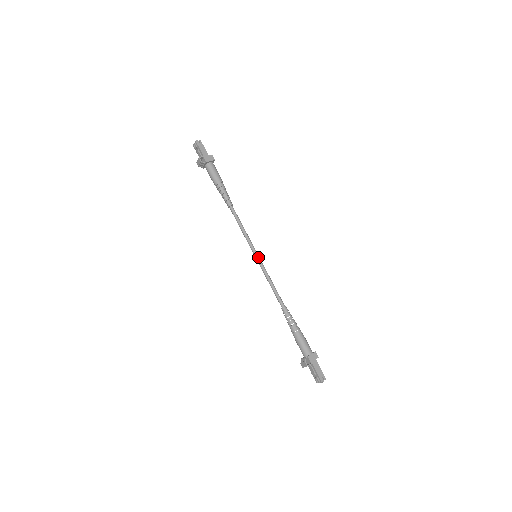
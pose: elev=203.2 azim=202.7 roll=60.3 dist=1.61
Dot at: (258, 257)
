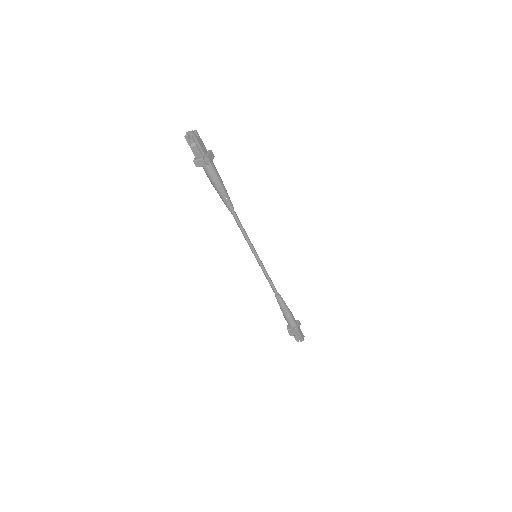
Dot at: occluded
